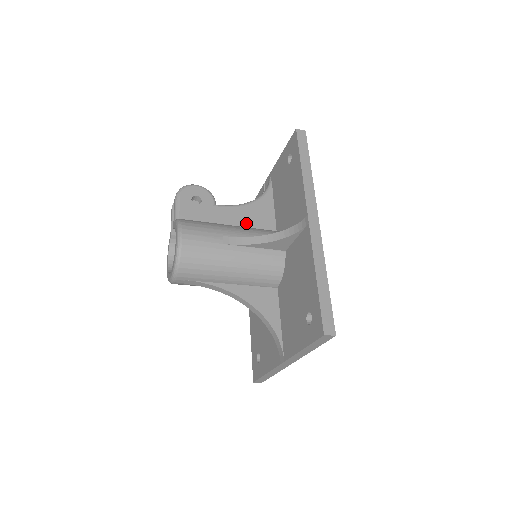
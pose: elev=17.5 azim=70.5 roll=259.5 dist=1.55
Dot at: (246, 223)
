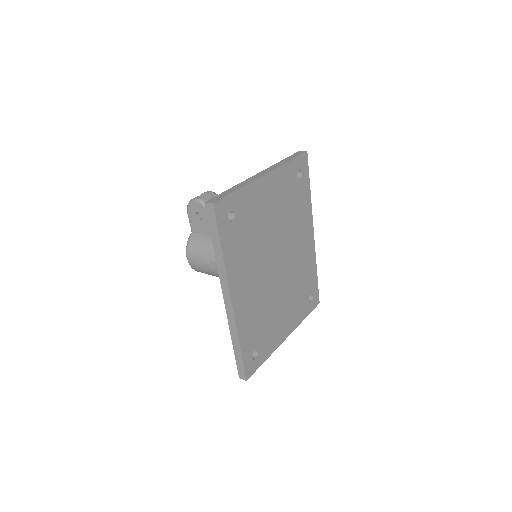
Dot at: occluded
